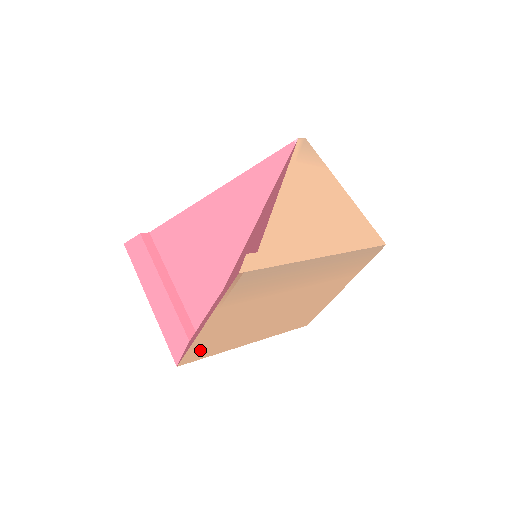
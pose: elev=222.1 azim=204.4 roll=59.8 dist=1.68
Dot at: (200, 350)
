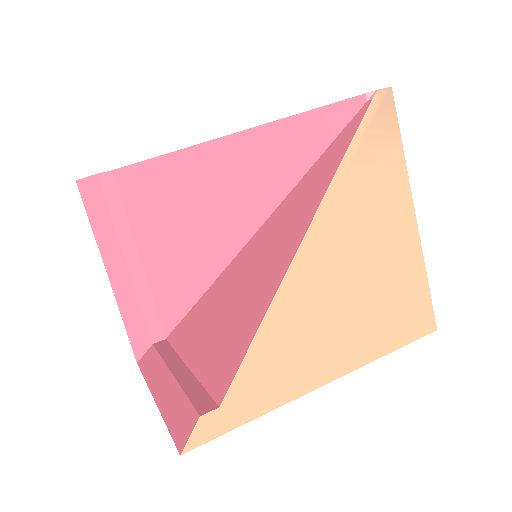
Dot at: occluded
